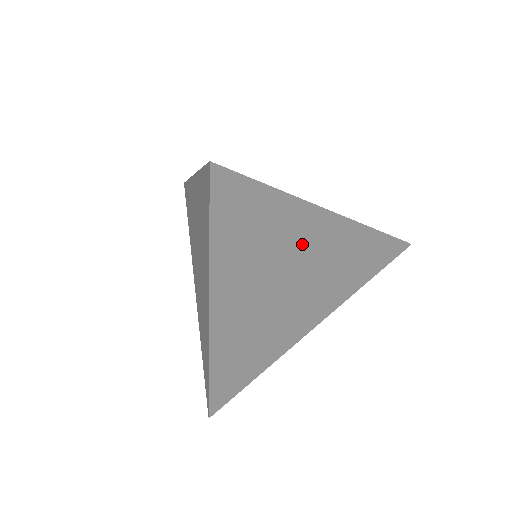
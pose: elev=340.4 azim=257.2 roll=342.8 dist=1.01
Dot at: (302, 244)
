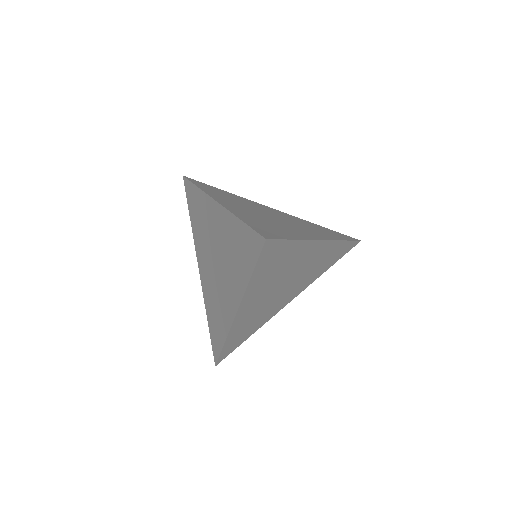
Dot at: (299, 262)
